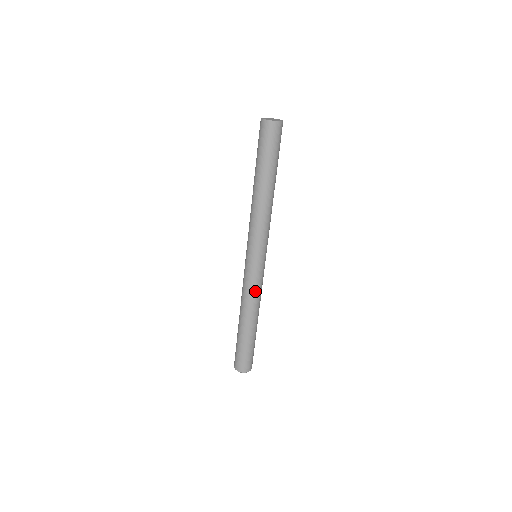
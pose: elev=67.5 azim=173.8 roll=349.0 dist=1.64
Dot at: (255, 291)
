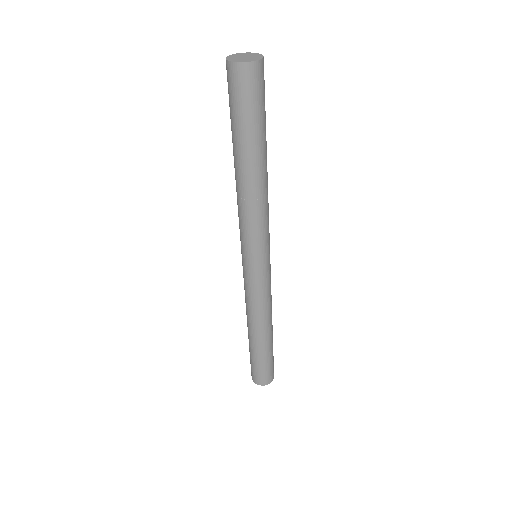
Dot at: (257, 301)
